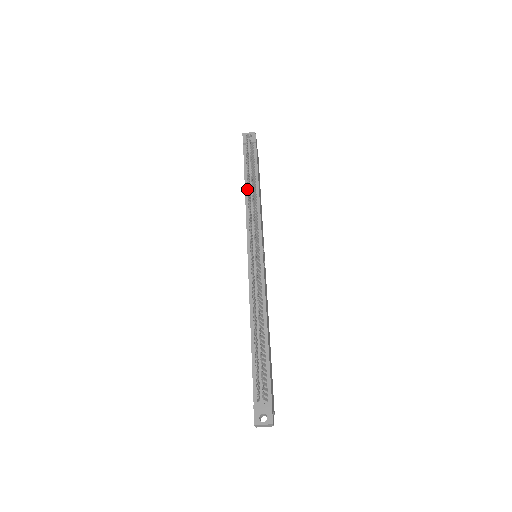
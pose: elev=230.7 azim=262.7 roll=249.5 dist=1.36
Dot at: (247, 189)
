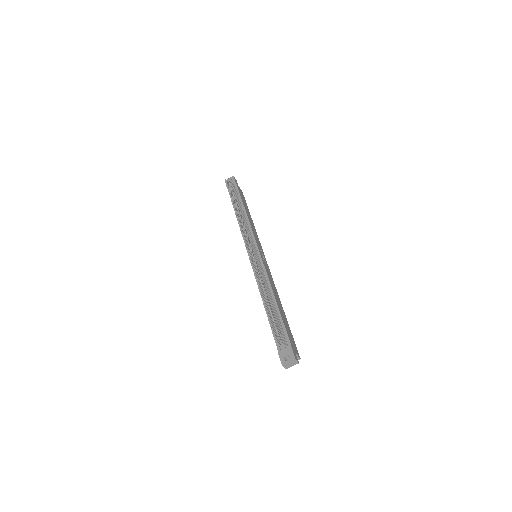
Dot at: occluded
